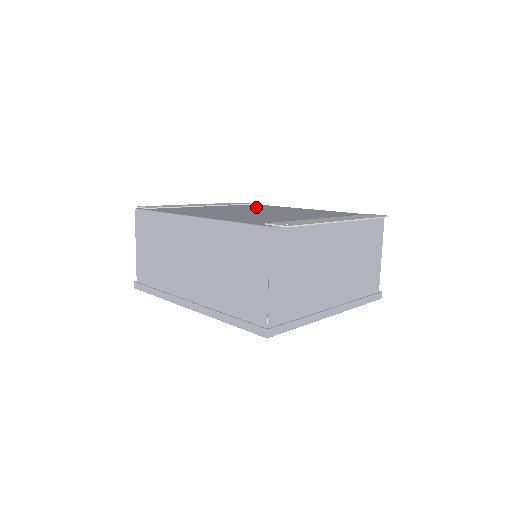
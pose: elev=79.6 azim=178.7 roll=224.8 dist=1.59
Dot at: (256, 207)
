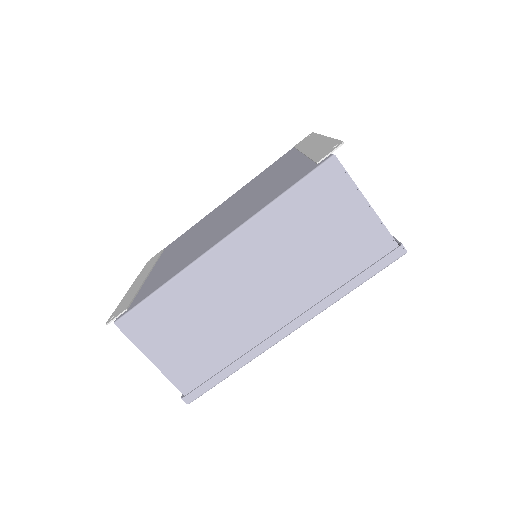
Dot at: (189, 234)
